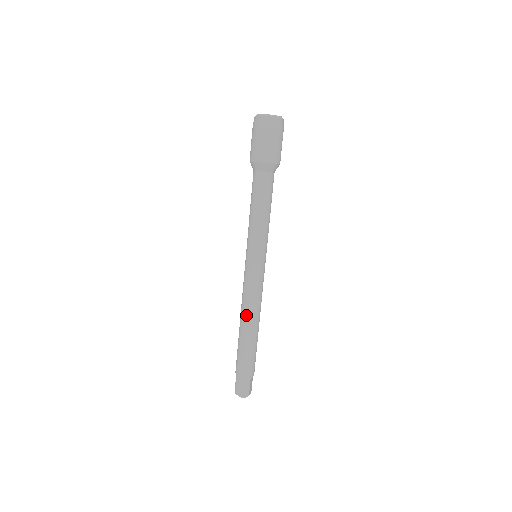
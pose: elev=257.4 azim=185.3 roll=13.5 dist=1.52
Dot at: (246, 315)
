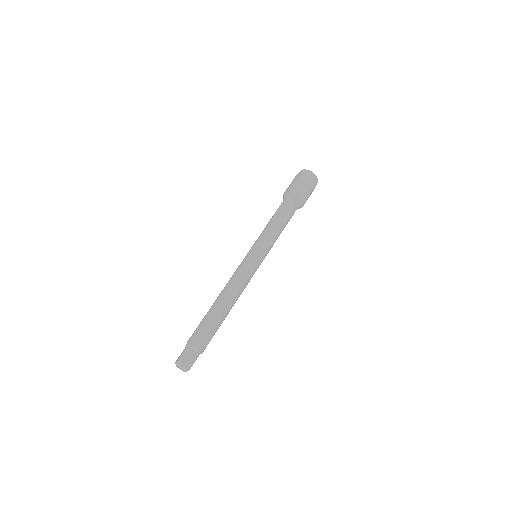
Dot at: (229, 294)
